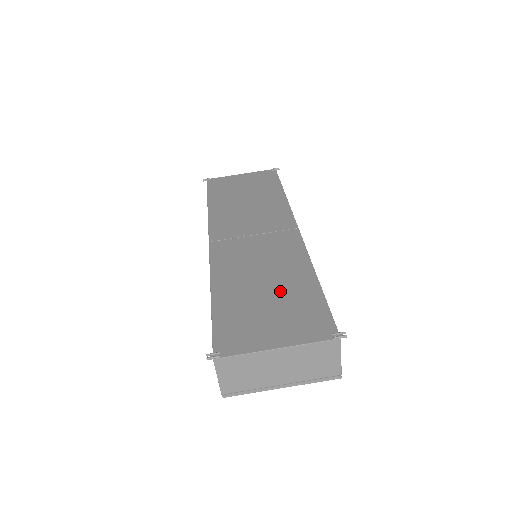
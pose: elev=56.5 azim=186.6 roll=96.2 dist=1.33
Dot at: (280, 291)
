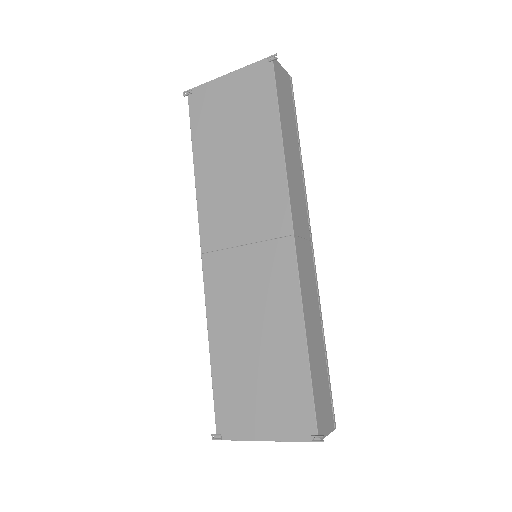
Dot at: (269, 359)
